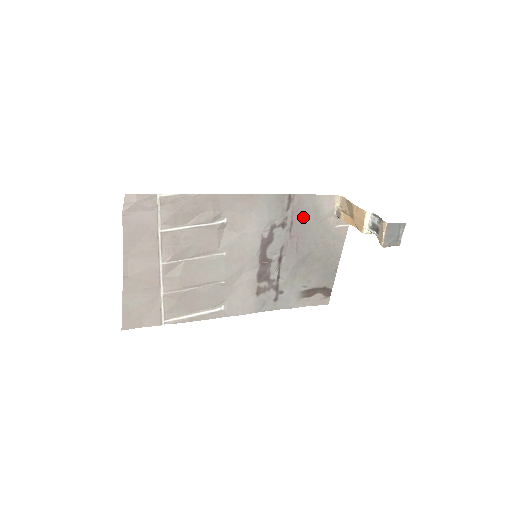
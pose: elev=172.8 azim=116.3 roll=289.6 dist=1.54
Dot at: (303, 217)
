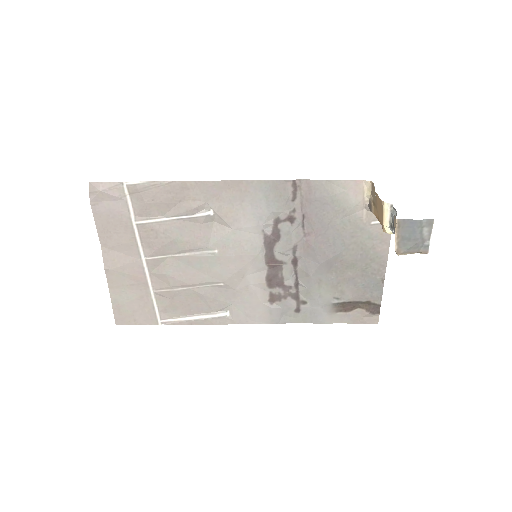
Dot at: (319, 209)
